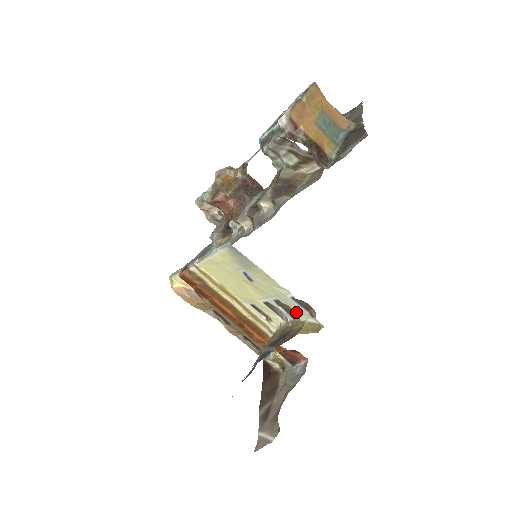
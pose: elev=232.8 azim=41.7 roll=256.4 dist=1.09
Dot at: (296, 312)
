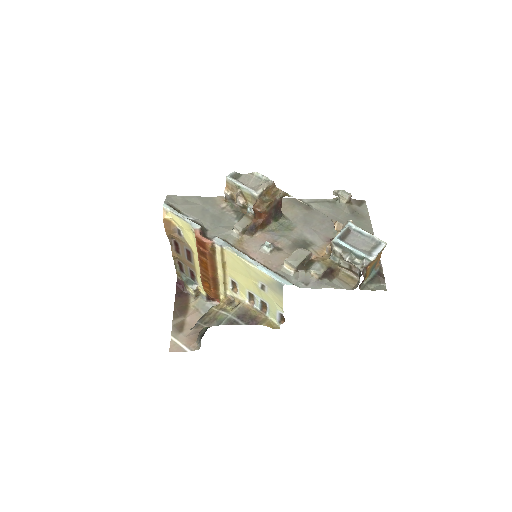
Dot at: (270, 313)
